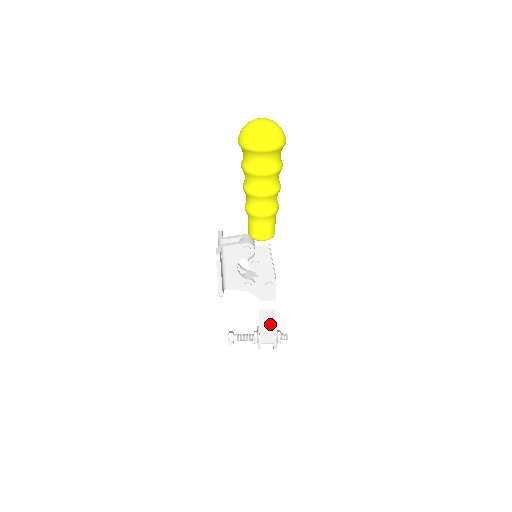
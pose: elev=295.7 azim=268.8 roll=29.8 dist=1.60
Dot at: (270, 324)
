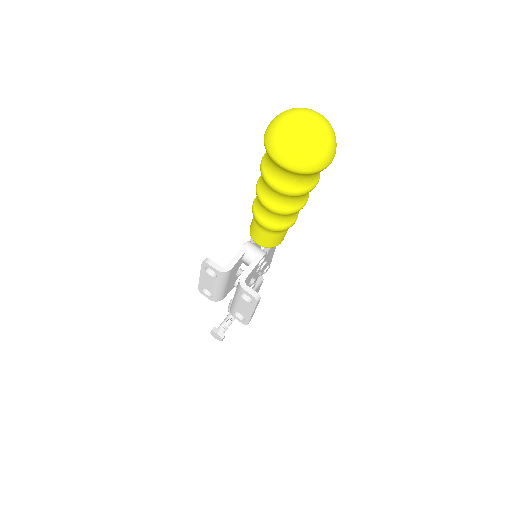
Dot at: occluded
